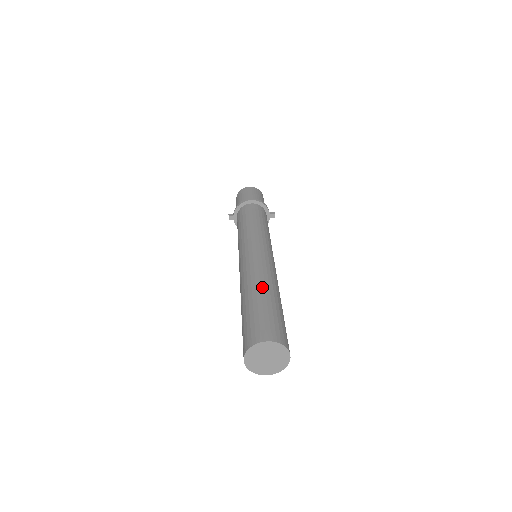
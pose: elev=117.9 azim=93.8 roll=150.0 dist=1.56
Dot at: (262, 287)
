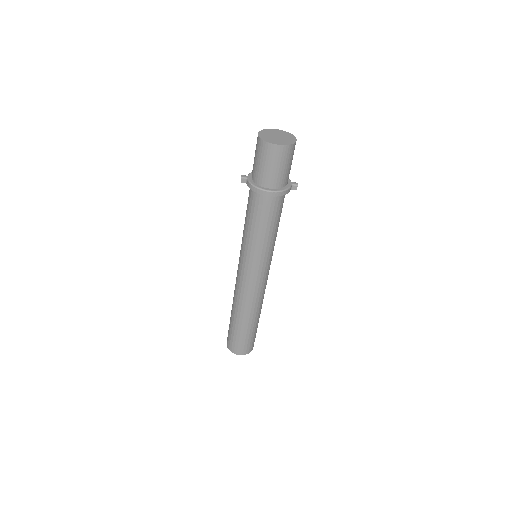
Dot at: (247, 318)
